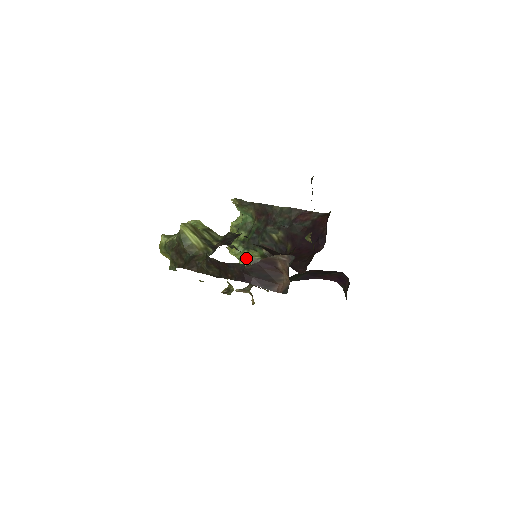
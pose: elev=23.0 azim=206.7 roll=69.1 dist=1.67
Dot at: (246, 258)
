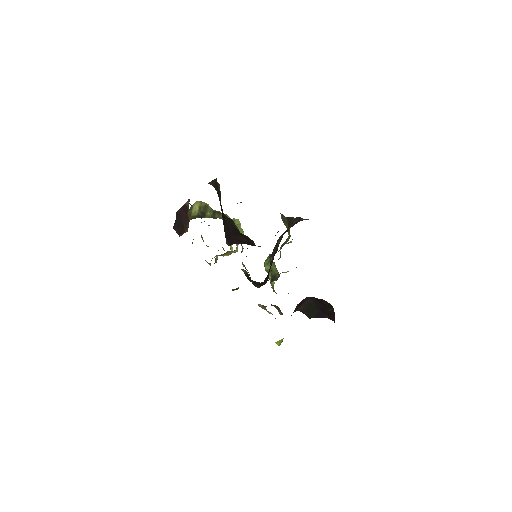
Dot at: (271, 272)
